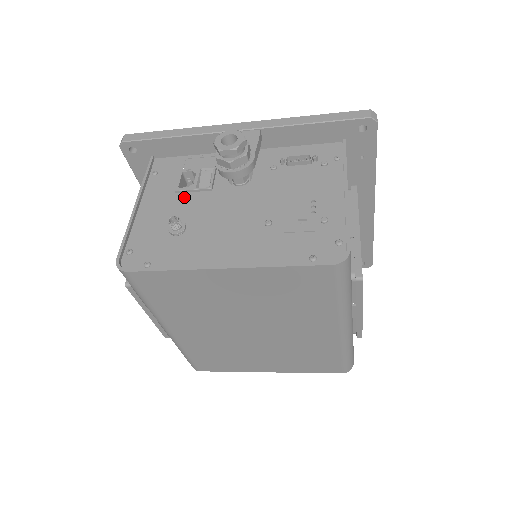
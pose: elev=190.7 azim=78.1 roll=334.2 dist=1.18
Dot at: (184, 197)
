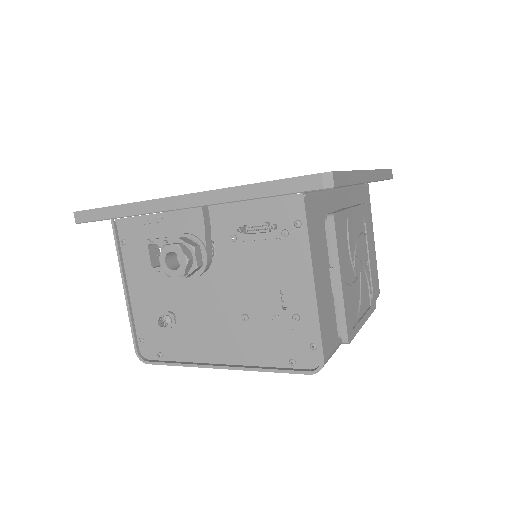
Dot at: (161, 278)
